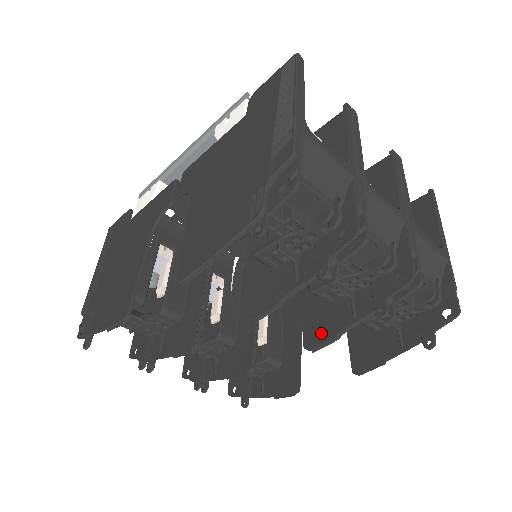
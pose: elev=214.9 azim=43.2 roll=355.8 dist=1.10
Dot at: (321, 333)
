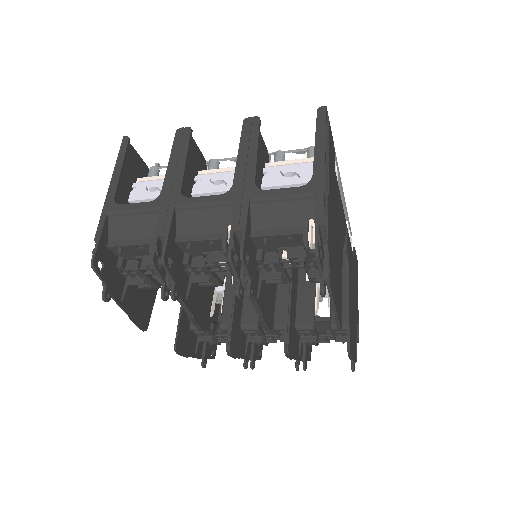
Dot at: occluded
